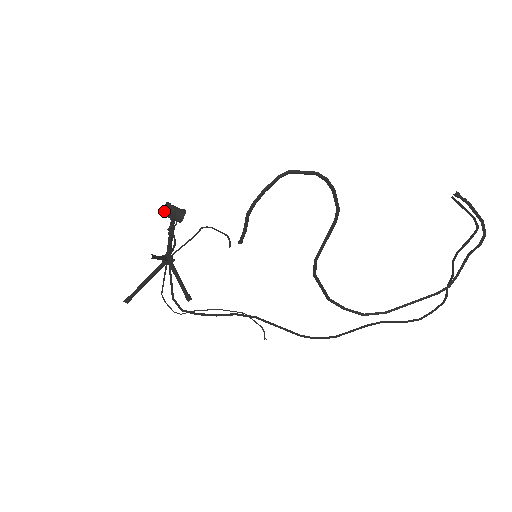
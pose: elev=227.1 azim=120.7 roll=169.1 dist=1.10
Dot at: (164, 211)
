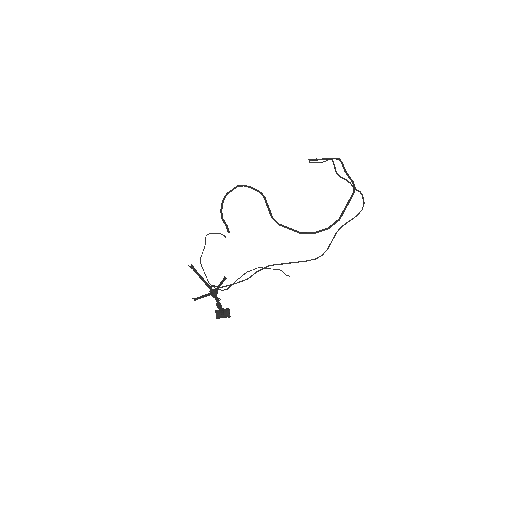
Dot at: (216, 313)
